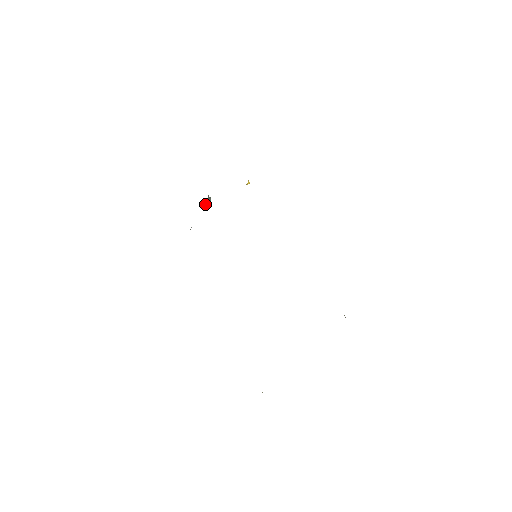
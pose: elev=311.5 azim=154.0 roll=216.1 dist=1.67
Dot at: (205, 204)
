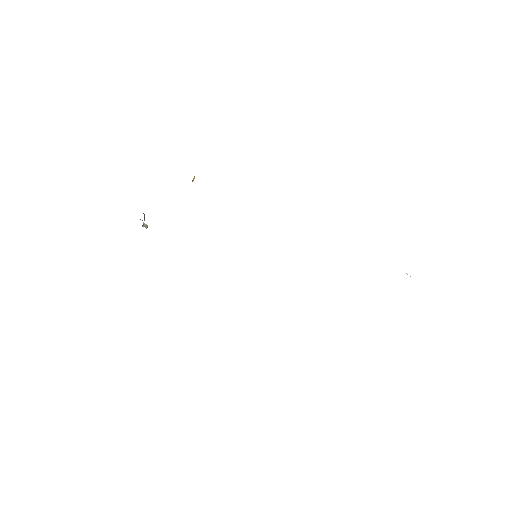
Dot at: occluded
